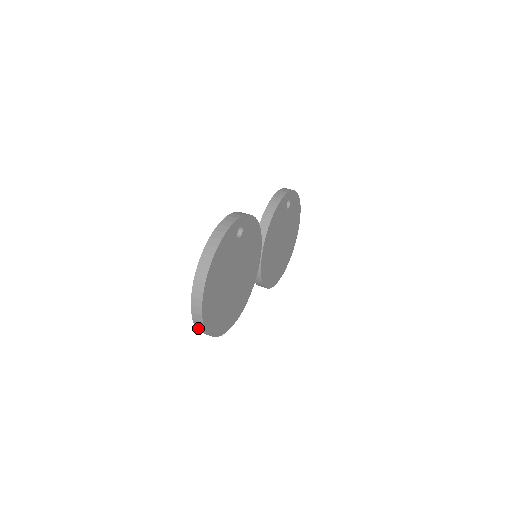
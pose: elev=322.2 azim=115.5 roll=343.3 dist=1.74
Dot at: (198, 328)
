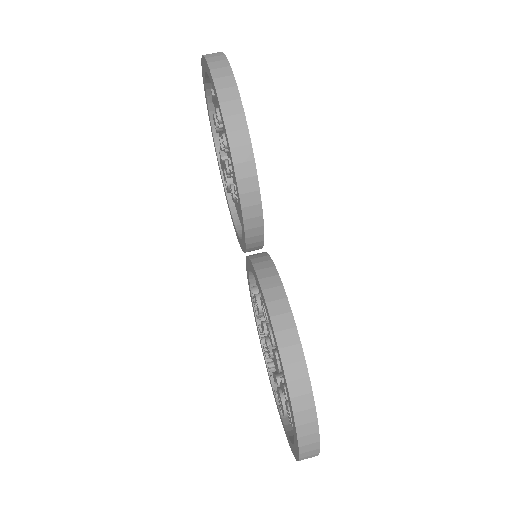
Dot at: occluded
